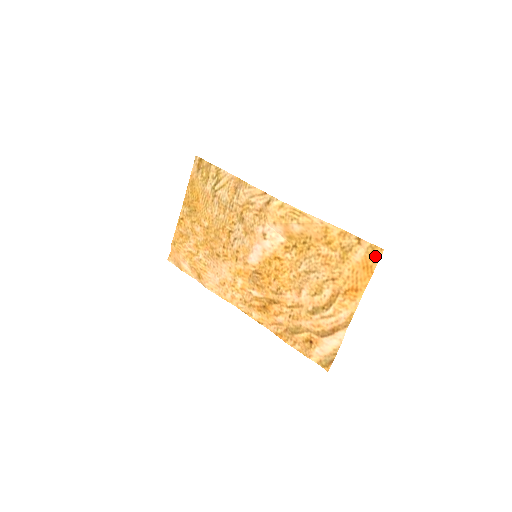
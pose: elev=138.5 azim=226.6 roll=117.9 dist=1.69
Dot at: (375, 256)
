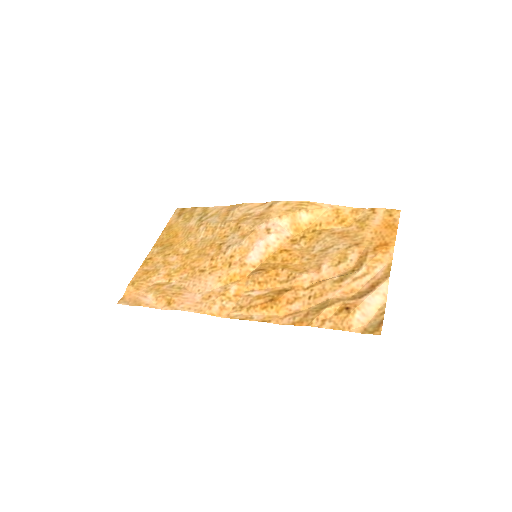
Dot at: (394, 217)
